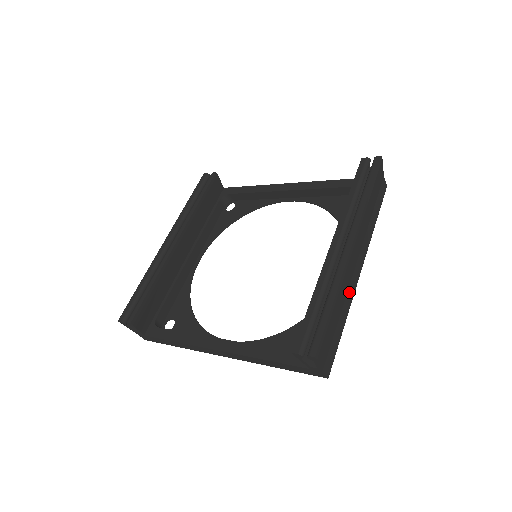
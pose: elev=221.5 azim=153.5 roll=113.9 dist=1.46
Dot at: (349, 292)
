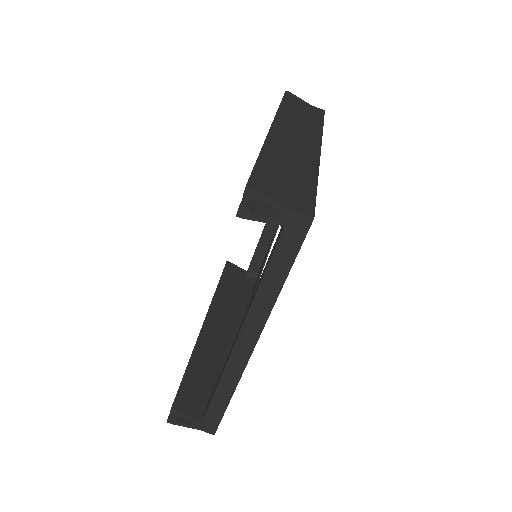
Dot at: (305, 161)
